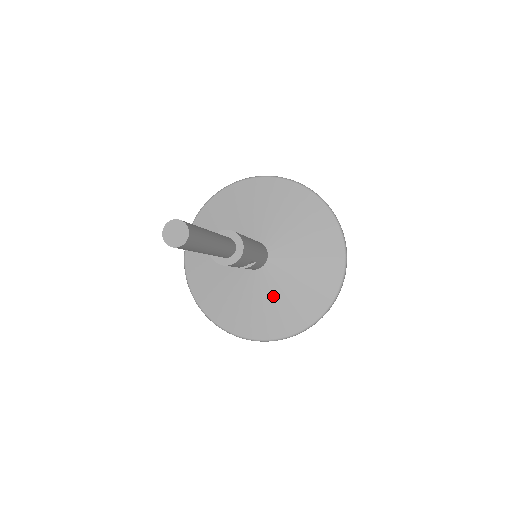
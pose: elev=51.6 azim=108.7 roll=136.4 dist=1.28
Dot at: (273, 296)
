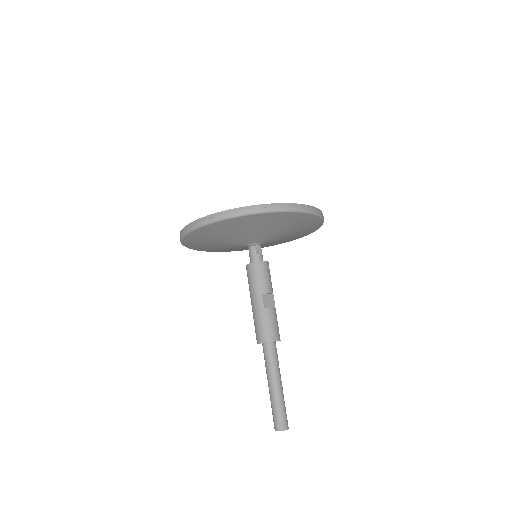
Dot at: occluded
